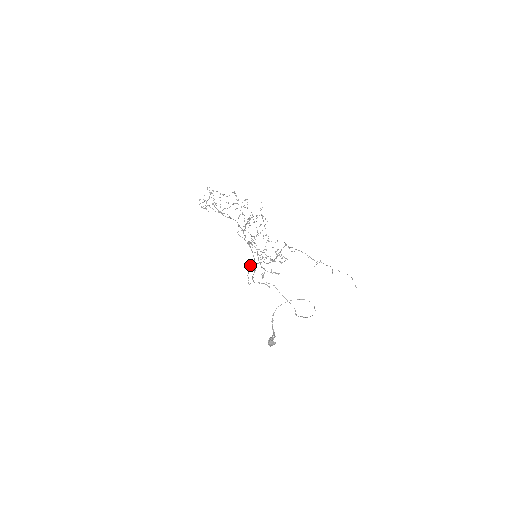
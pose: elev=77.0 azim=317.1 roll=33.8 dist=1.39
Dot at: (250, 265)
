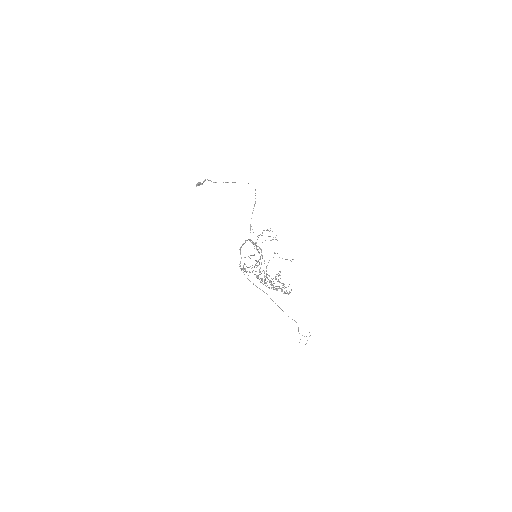
Dot at: occluded
